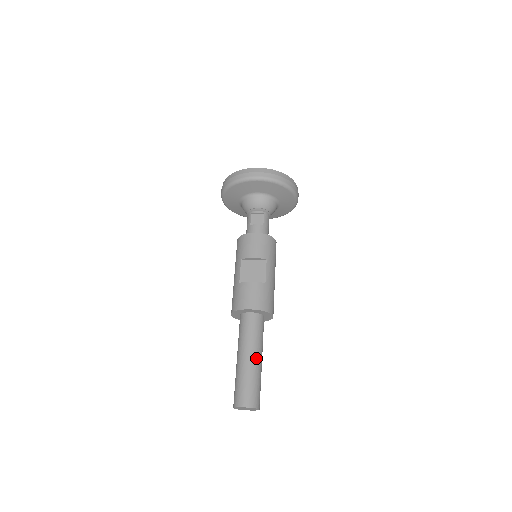
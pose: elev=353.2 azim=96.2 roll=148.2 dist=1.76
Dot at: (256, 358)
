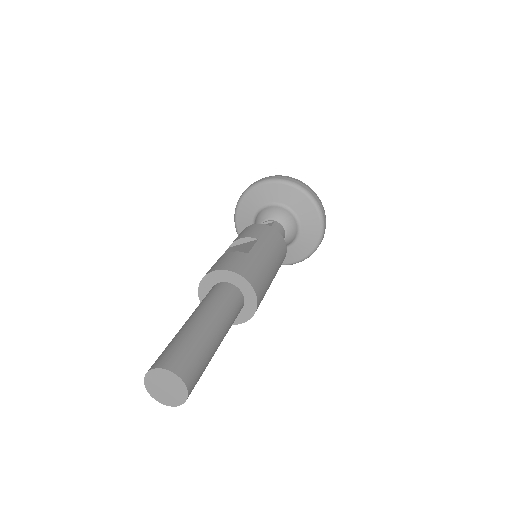
Dot at: (205, 320)
